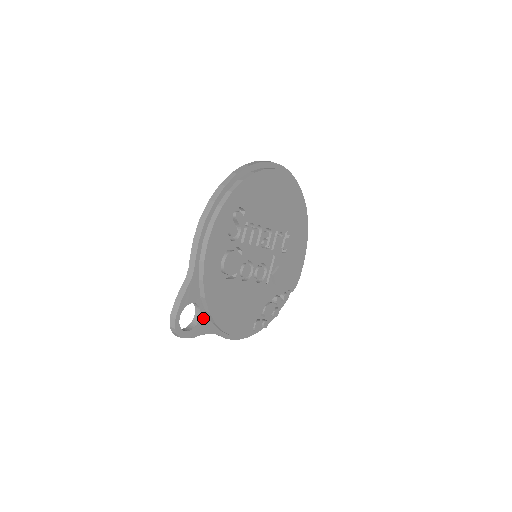
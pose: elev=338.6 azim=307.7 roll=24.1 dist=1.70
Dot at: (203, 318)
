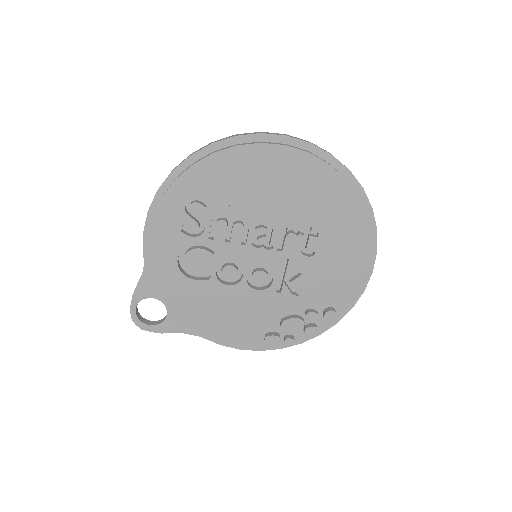
Dot at: (173, 316)
